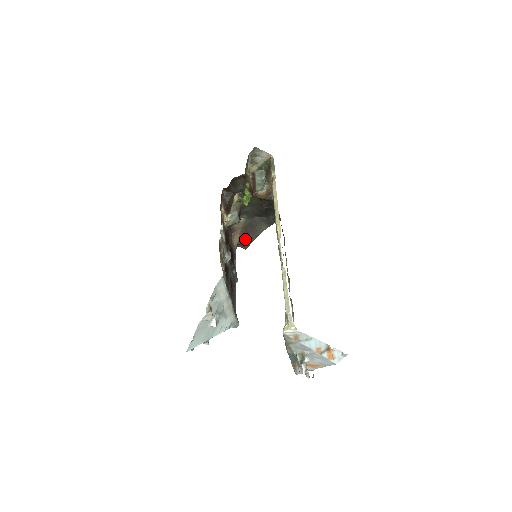
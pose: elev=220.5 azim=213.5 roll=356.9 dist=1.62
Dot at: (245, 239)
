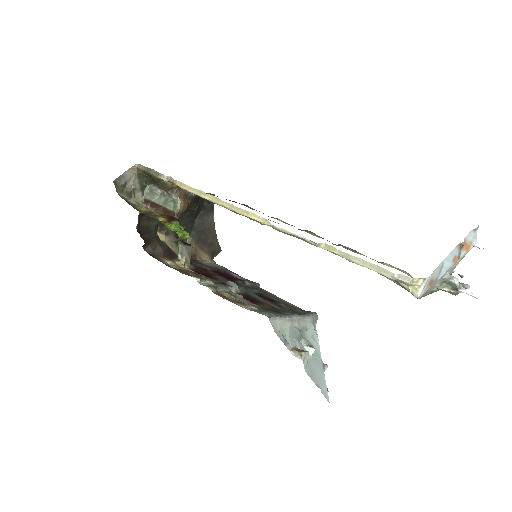
Dot at: (210, 247)
